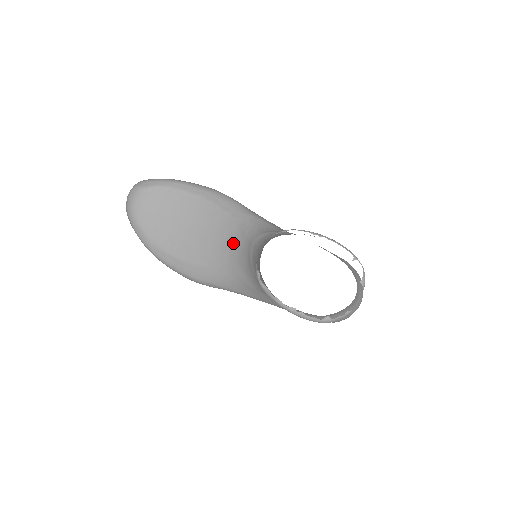
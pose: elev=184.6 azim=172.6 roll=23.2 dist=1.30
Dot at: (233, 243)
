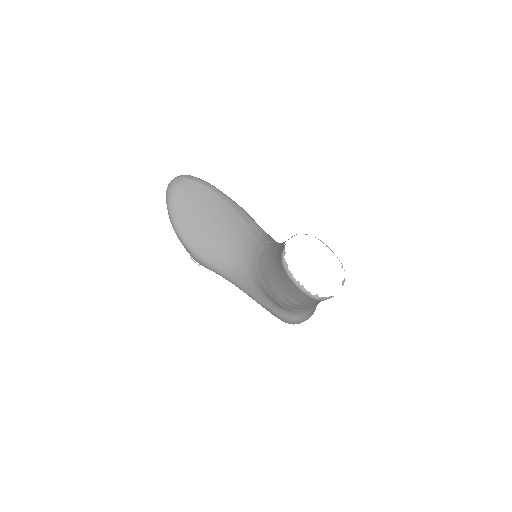
Dot at: (244, 241)
